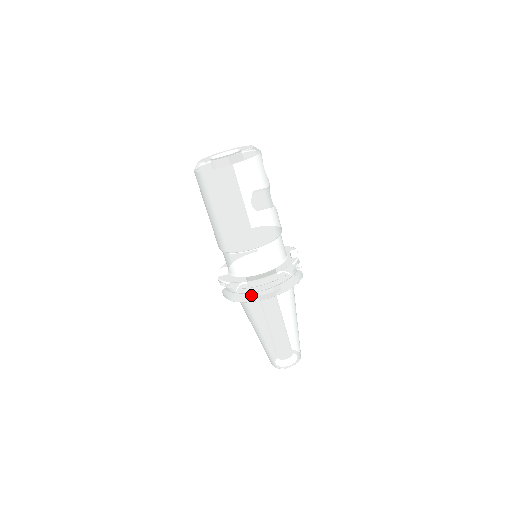
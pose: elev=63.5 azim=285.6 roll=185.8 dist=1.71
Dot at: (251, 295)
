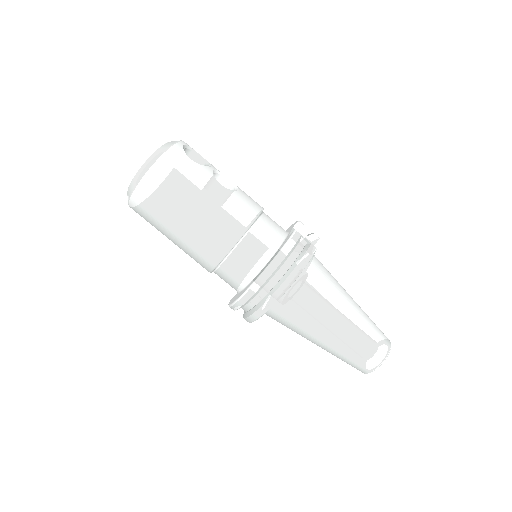
Dot at: (259, 305)
